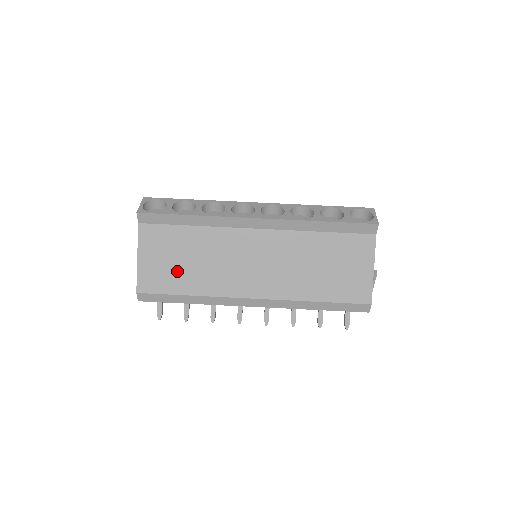
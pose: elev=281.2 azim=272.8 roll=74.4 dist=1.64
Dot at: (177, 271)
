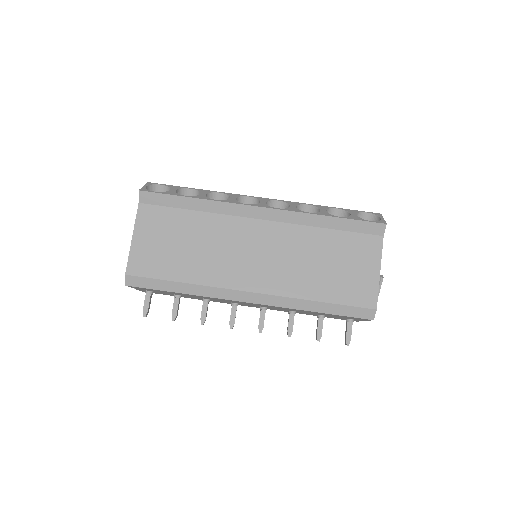
Dot at: (172, 255)
